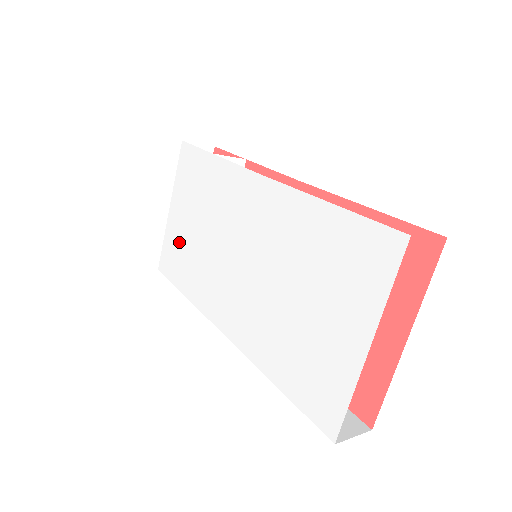
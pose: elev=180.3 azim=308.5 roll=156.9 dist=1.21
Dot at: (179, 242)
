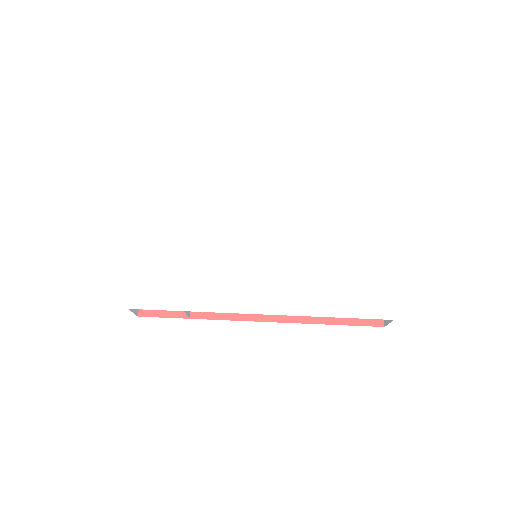
Dot at: (164, 269)
